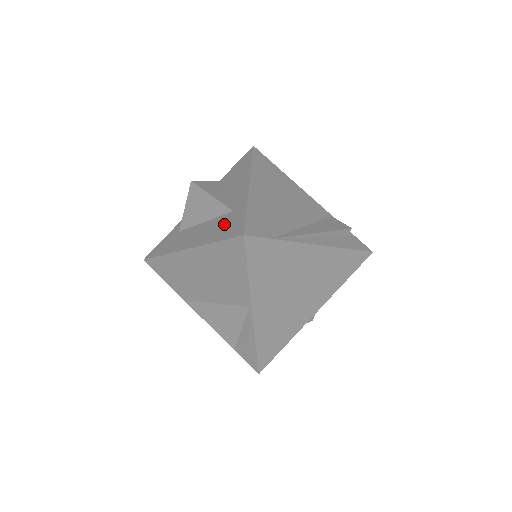
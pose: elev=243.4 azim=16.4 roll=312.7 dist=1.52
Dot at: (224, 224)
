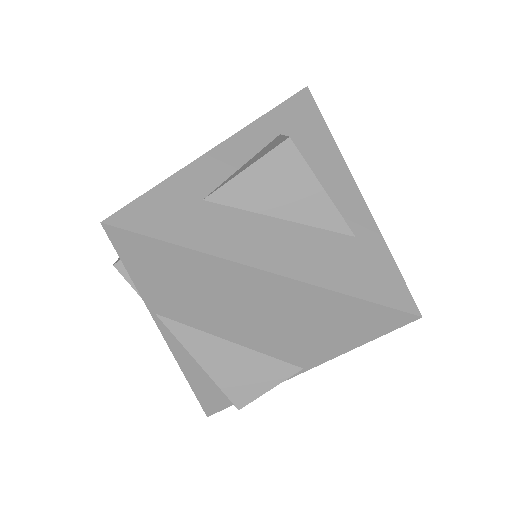
Dot at: (352, 260)
